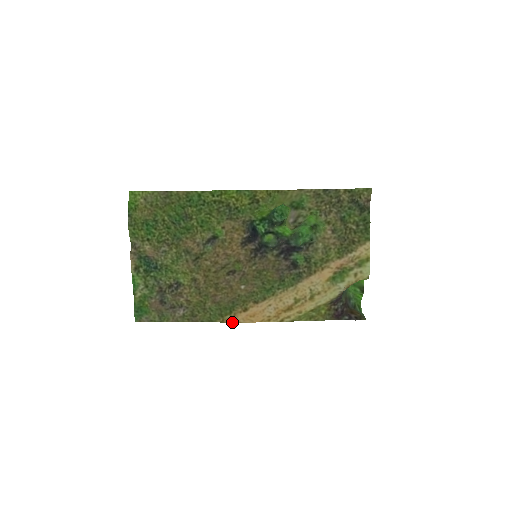
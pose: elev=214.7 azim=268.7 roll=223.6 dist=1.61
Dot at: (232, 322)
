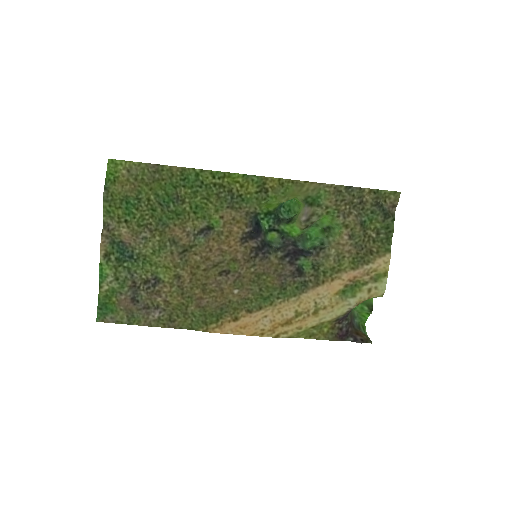
Dot at: (218, 332)
